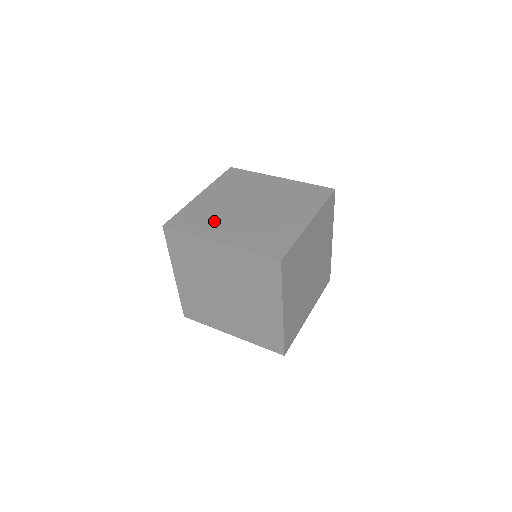
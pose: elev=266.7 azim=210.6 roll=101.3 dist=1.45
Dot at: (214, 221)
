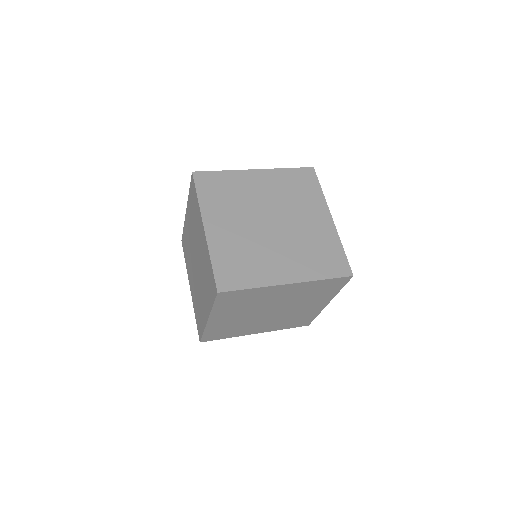
Dot at: (259, 259)
